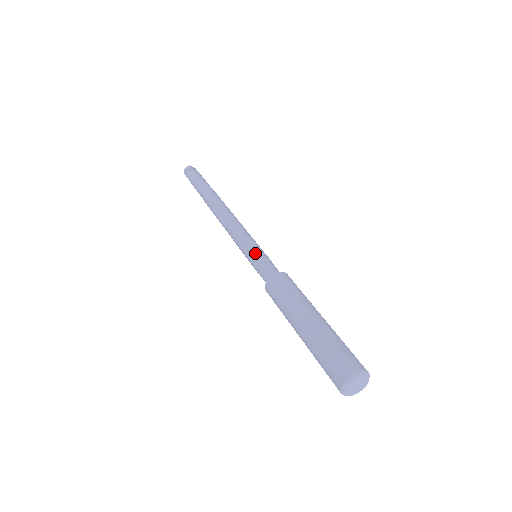
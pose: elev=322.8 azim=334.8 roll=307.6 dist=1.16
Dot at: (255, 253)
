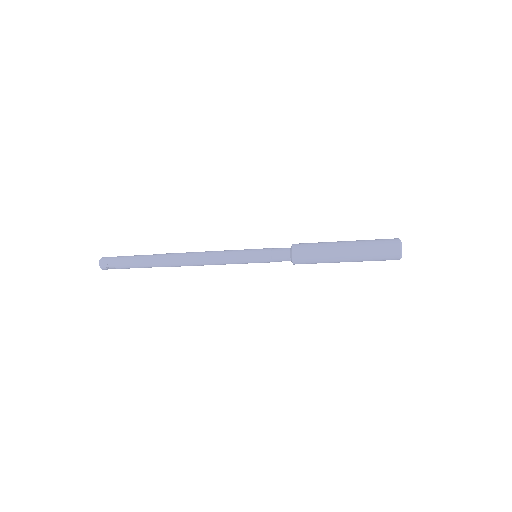
Dot at: occluded
